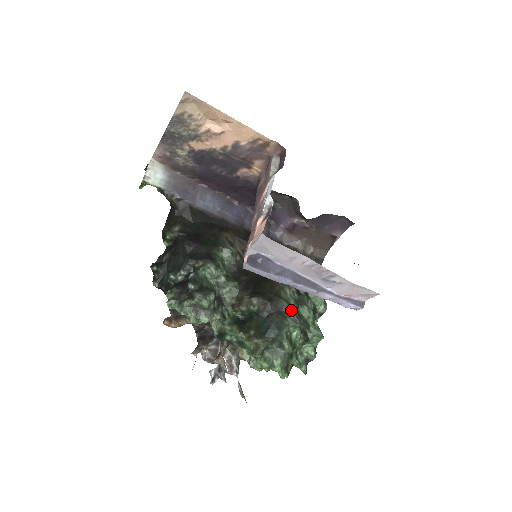
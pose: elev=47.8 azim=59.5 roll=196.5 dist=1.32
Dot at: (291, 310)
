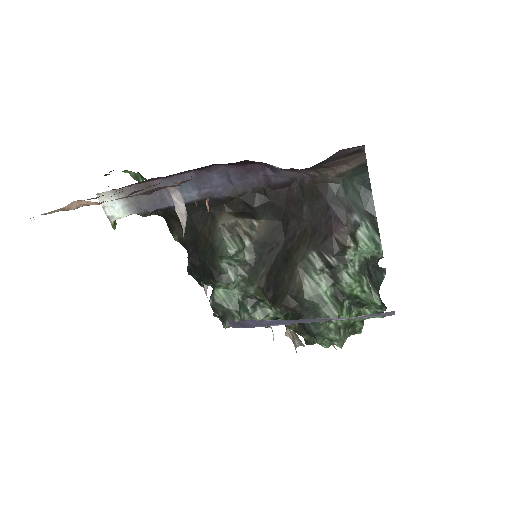
Dot at: (320, 307)
